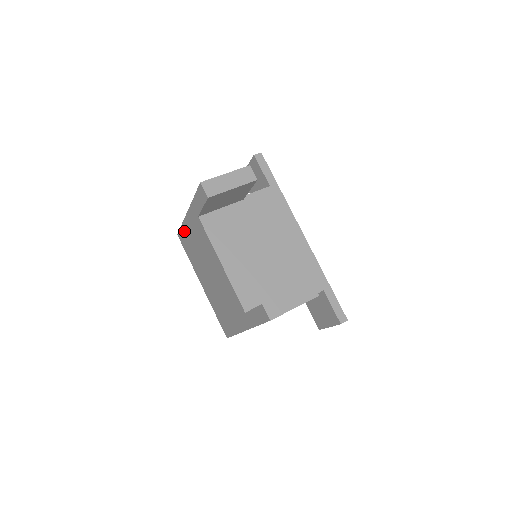
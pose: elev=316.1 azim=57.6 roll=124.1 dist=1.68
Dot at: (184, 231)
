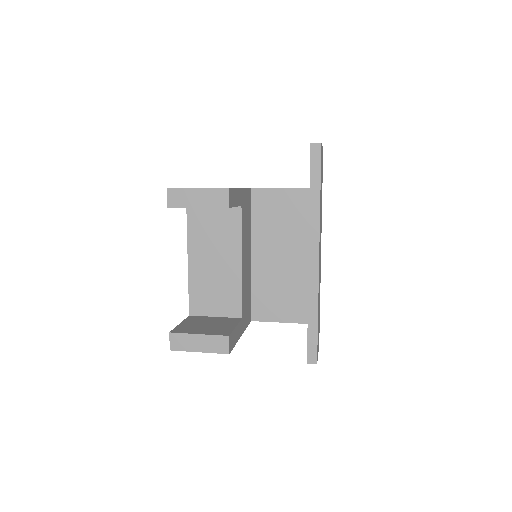
Dot at: occluded
